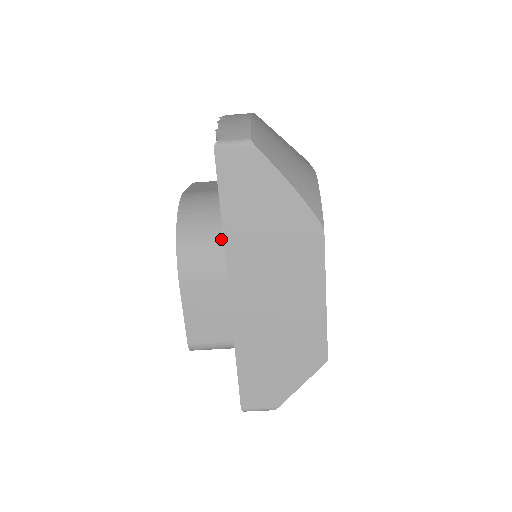
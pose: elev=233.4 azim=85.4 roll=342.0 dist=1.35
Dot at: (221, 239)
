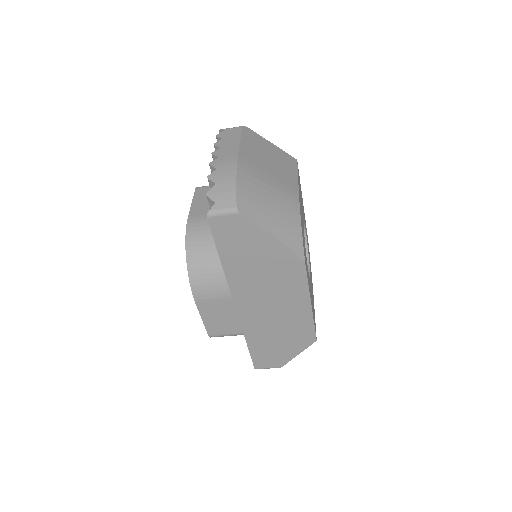
Dot at: occluded
